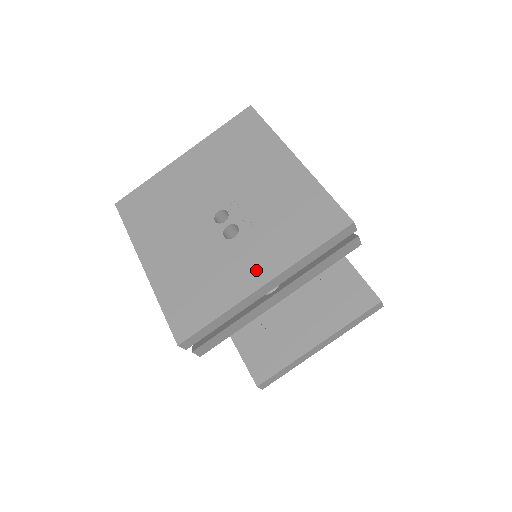
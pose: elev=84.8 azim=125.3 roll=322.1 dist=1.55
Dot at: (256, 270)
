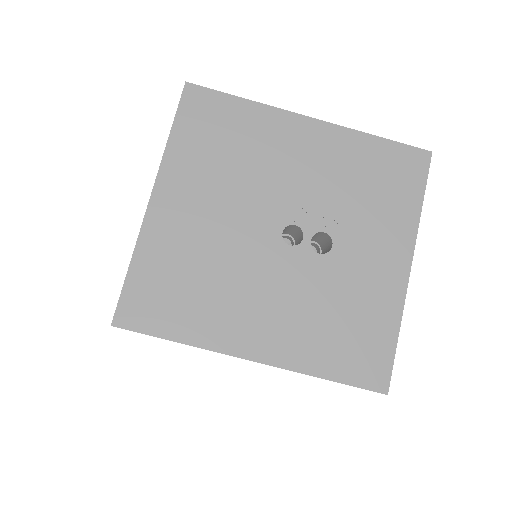
Dot at: (389, 260)
